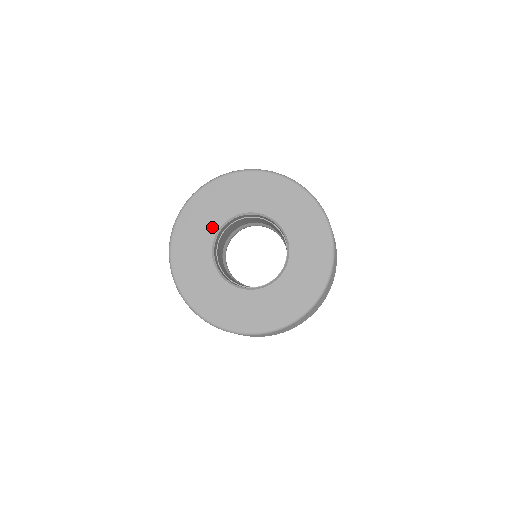
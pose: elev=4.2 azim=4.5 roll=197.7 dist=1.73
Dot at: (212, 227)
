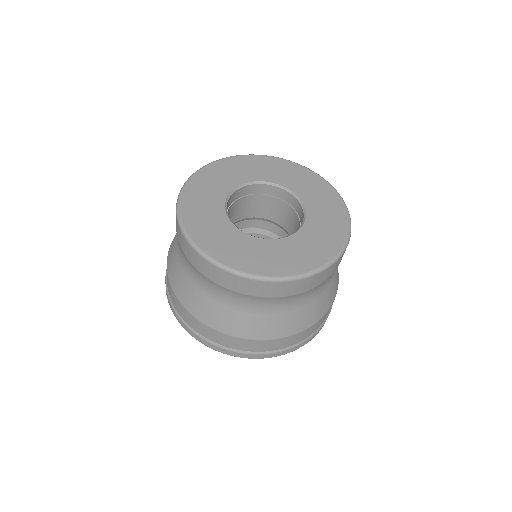
Dot at: (226, 187)
